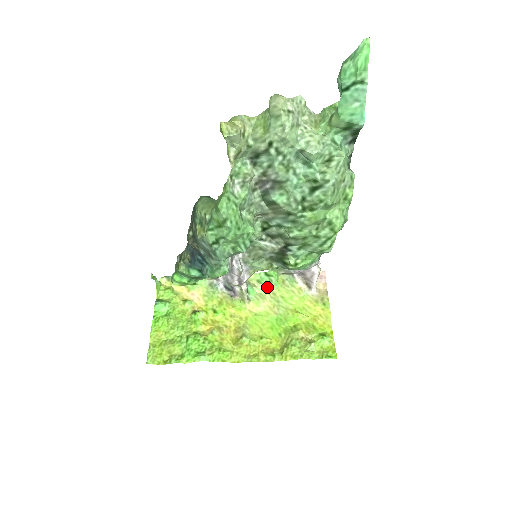
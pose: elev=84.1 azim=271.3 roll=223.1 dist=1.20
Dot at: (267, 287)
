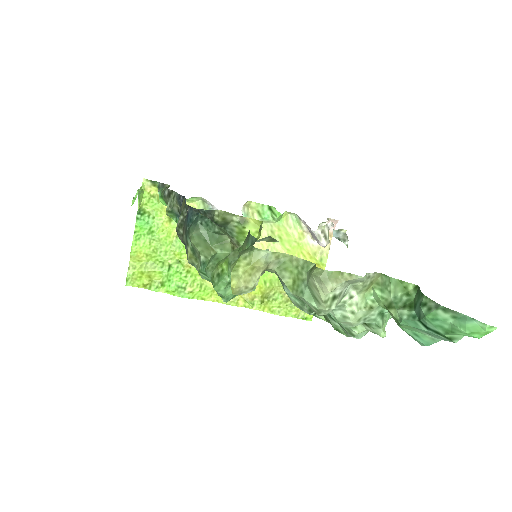
Dot at: (267, 221)
